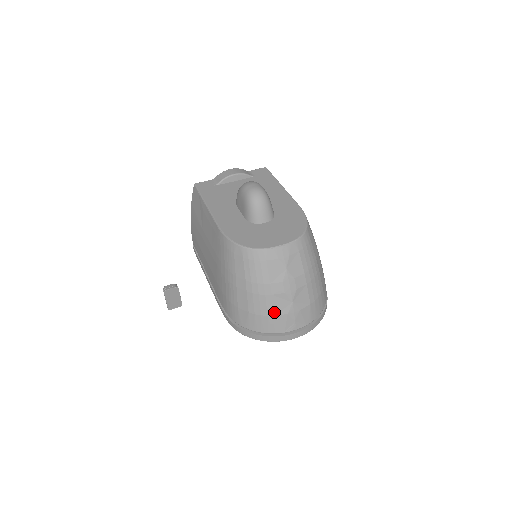
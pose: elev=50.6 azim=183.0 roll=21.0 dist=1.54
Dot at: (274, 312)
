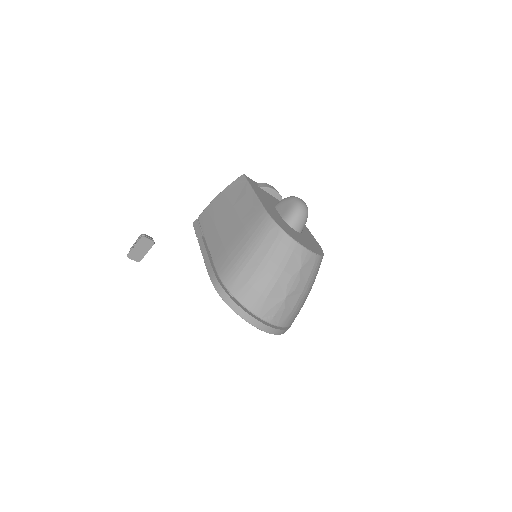
Dot at: (268, 295)
